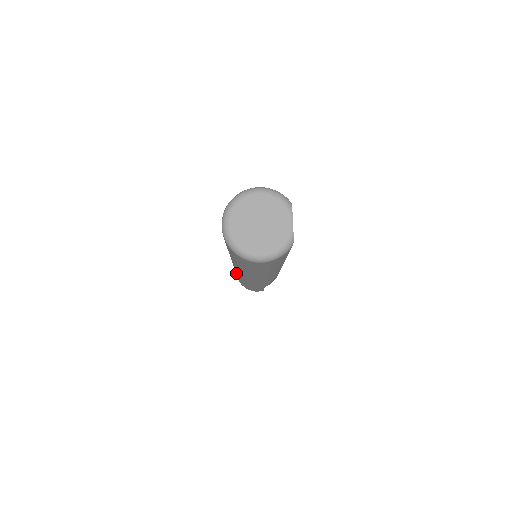
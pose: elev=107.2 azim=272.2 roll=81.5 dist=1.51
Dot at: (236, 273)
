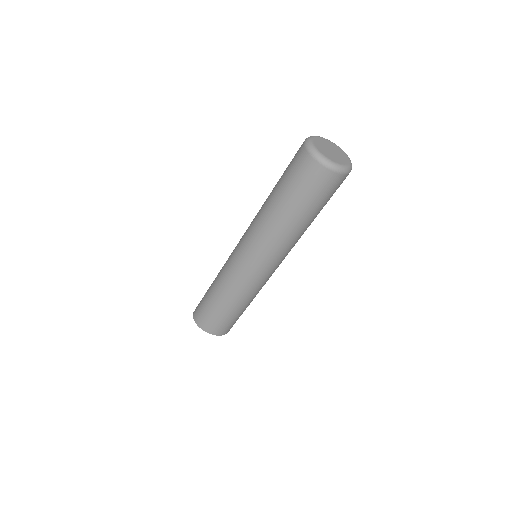
Dot at: (233, 290)
